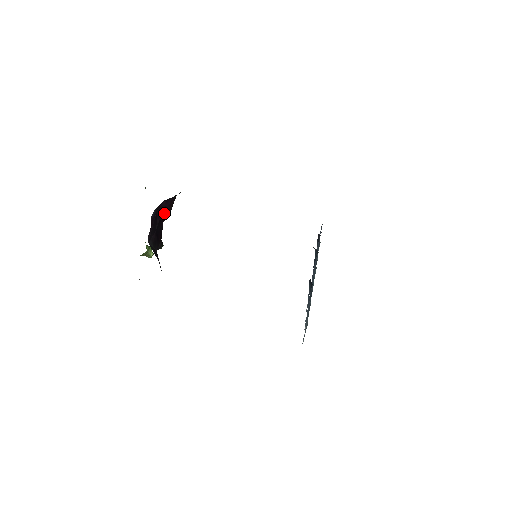
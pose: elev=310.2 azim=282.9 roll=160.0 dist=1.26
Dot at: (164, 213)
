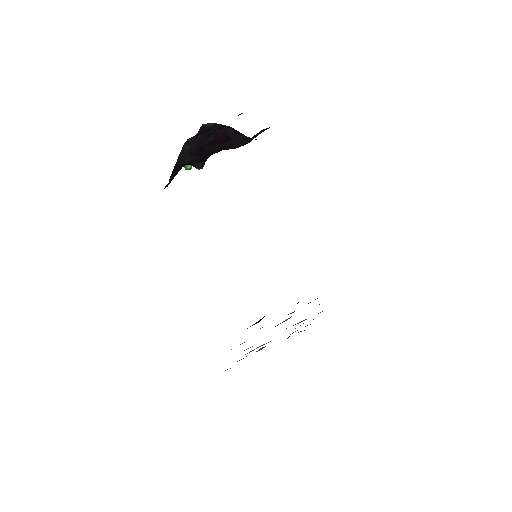
Dot at: (225, 141)
